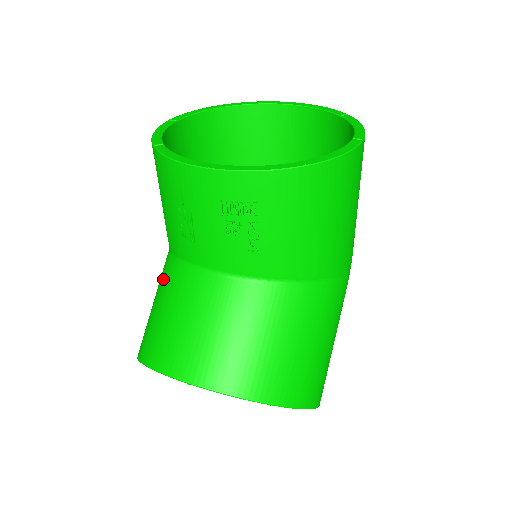
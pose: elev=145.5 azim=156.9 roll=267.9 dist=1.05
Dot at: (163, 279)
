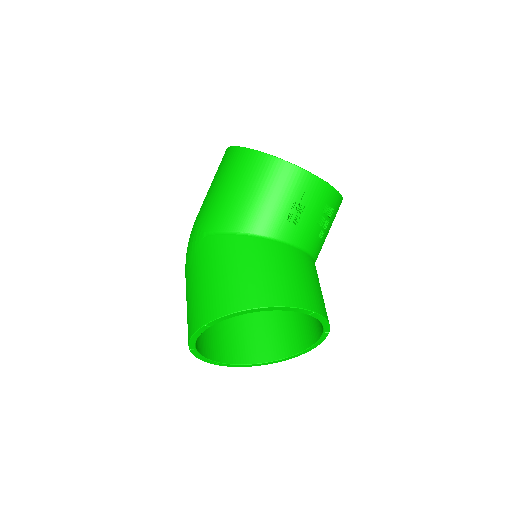
Dot at: (252, 251)
